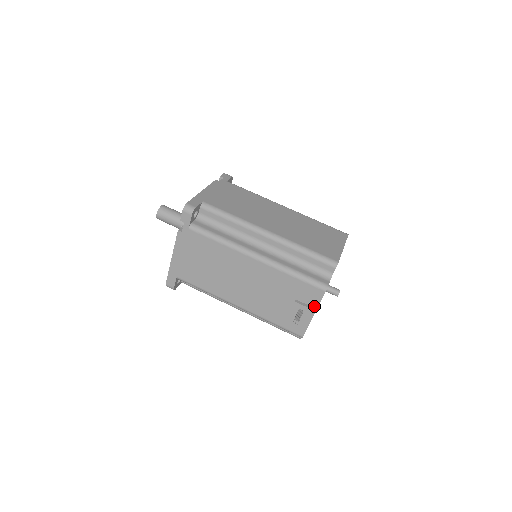
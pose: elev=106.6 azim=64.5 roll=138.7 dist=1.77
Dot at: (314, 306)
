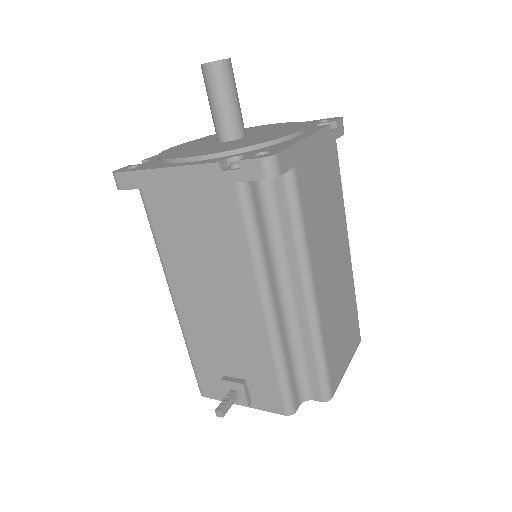
Dot at: (255, 404)
